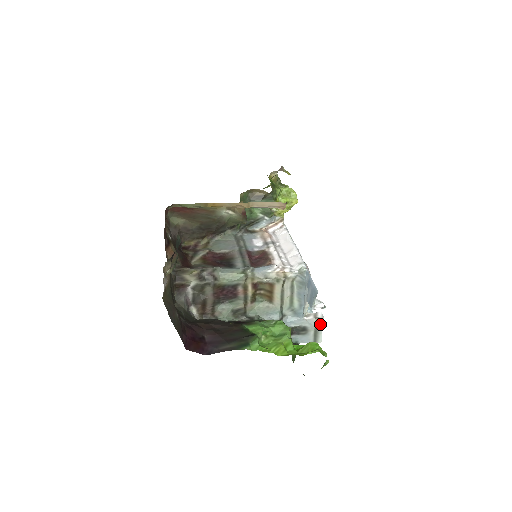
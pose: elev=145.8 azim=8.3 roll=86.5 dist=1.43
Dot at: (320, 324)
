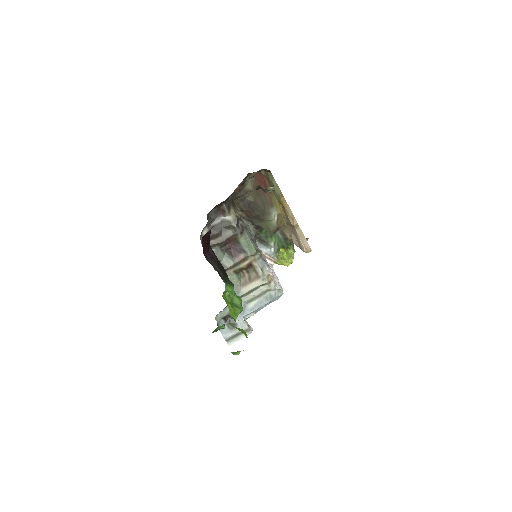
Dot at: occluded
